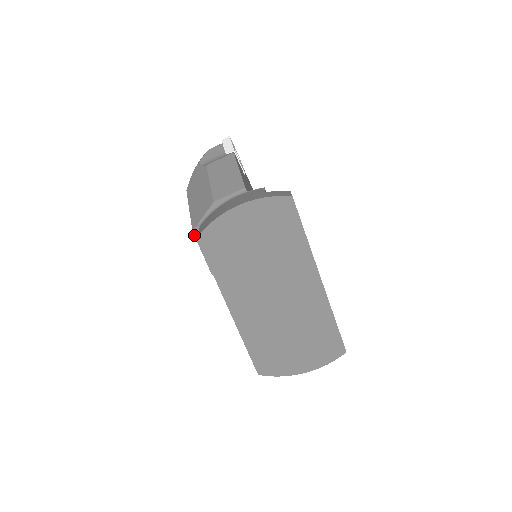
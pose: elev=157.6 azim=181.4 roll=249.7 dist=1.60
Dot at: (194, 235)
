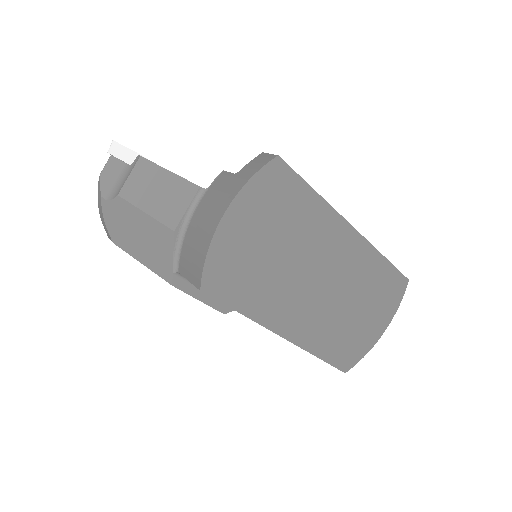
Dot at: occluded
